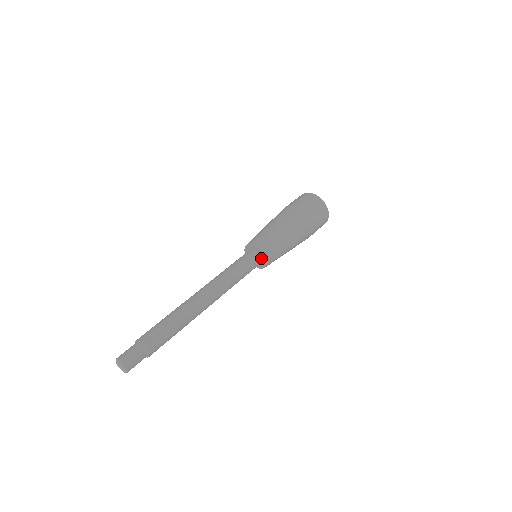
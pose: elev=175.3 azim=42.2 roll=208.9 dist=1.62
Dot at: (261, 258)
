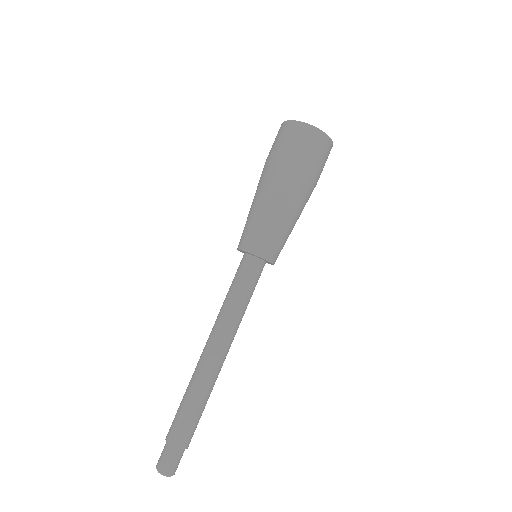
Dot at: occluded
